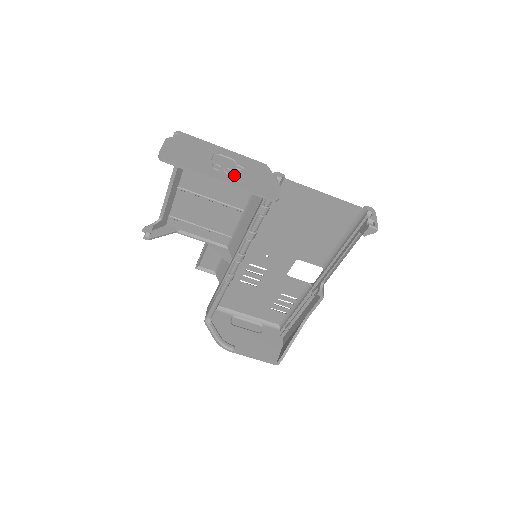
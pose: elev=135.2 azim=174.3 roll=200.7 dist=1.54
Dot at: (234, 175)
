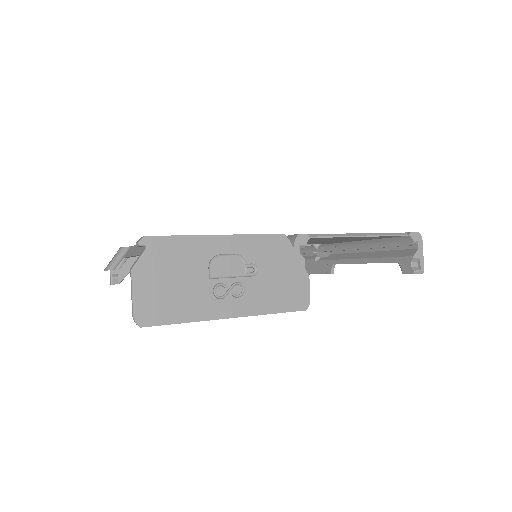
Dot at: (246, 293)
